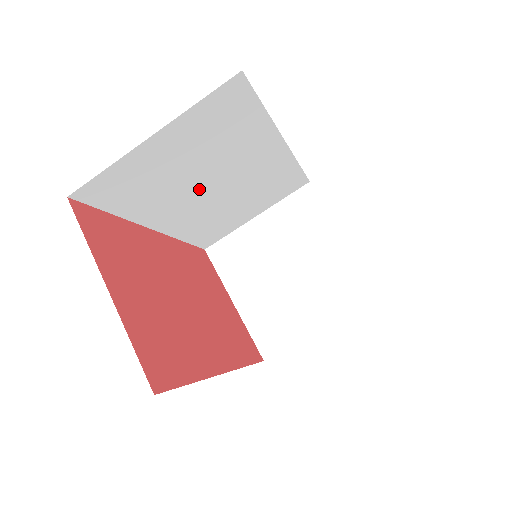
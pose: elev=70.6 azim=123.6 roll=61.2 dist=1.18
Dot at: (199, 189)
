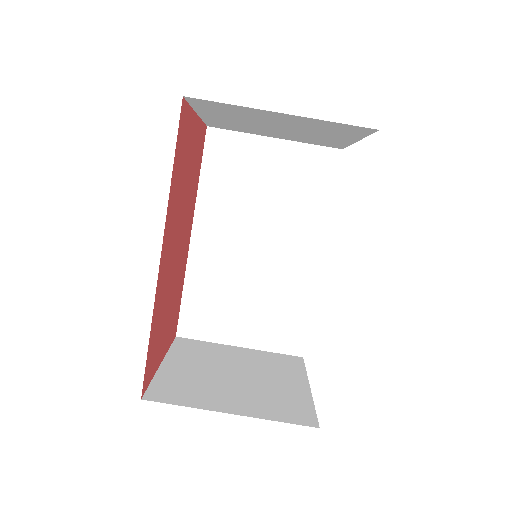
Dot at: (248, 229)
